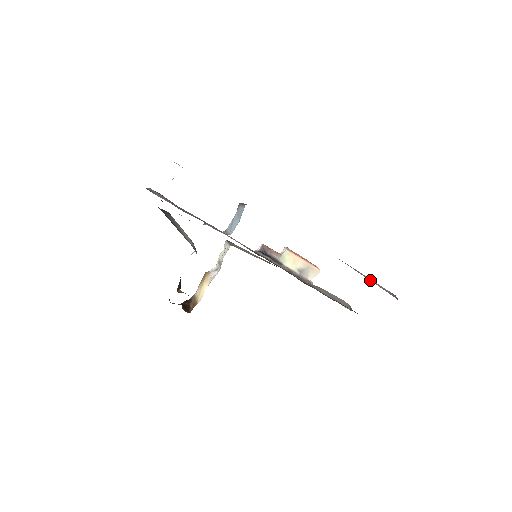
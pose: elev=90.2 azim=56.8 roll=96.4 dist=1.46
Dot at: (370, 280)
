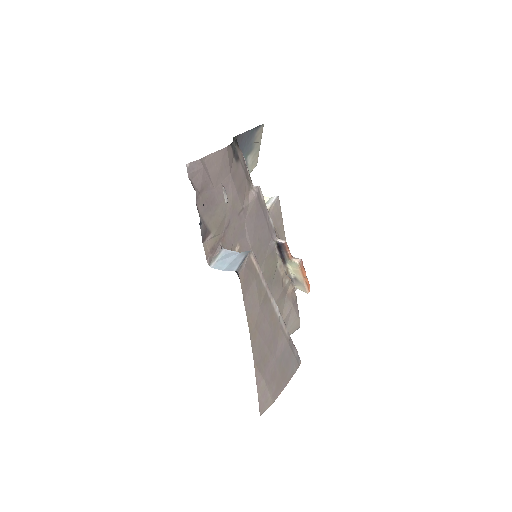
Dot at: (259, 391)
